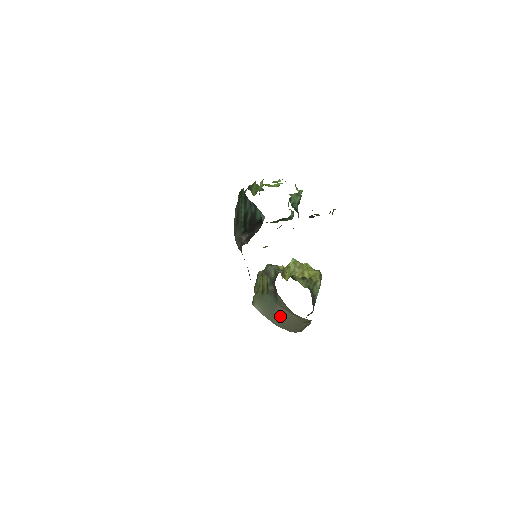
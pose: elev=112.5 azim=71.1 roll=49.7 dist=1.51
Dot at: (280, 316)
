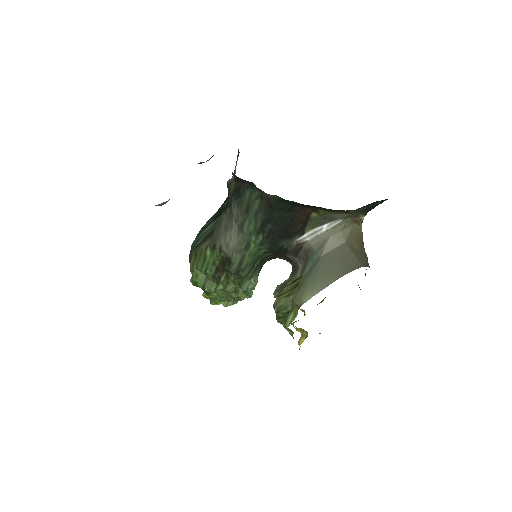
Dot at: (335, 262)
